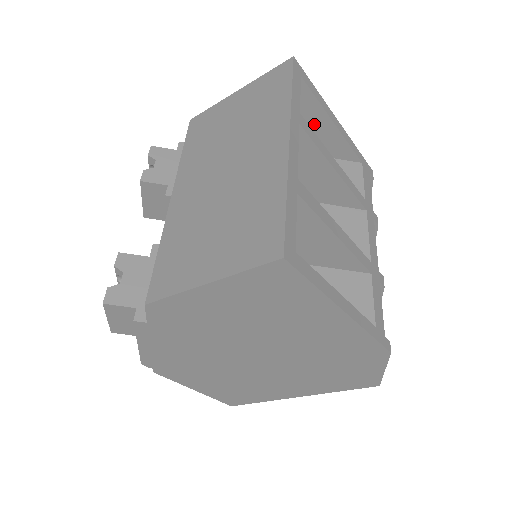
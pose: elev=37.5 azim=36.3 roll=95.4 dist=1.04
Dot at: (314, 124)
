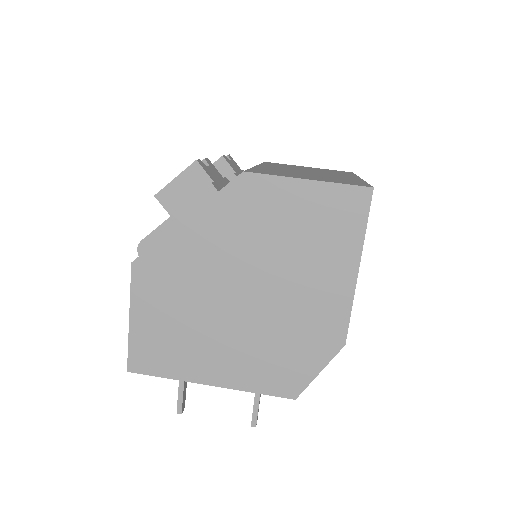
Dot at: occluded
